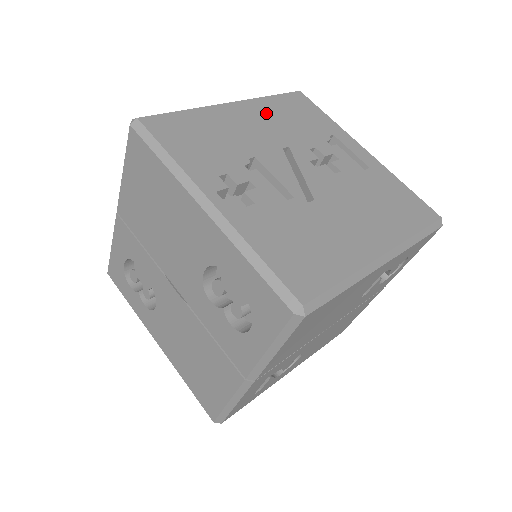
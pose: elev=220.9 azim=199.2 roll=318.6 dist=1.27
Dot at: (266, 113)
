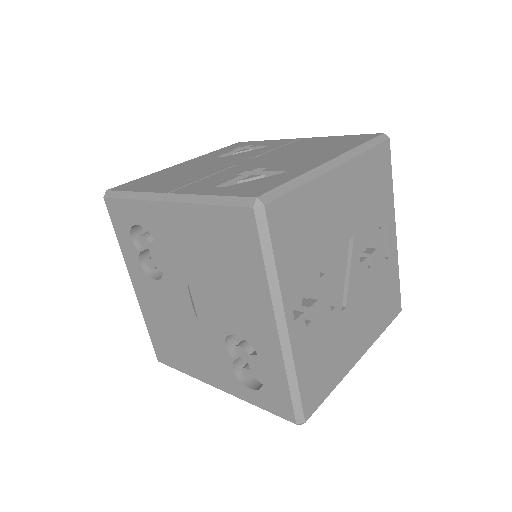
Dot at: (356, 183)
